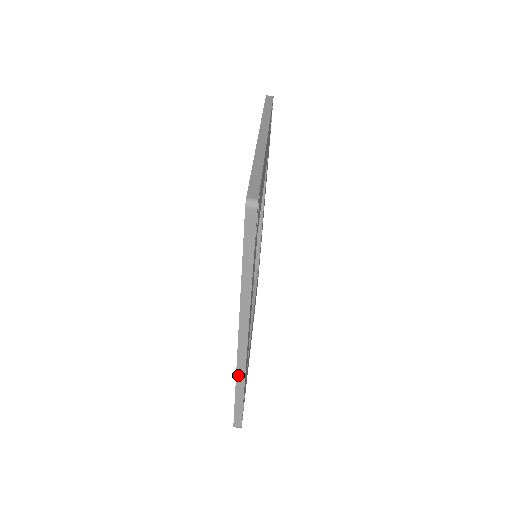
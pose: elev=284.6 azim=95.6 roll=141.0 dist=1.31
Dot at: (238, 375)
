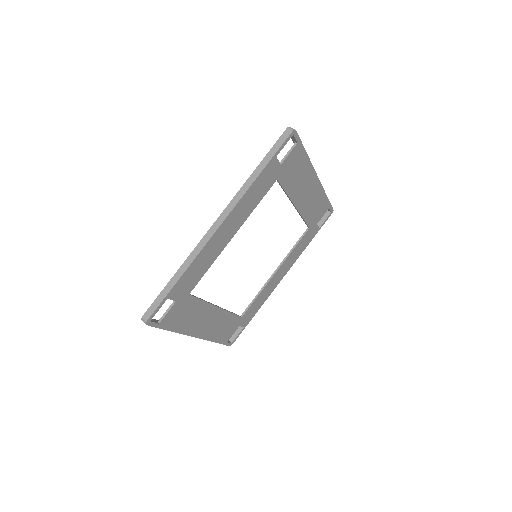
Dot at: (190, 257)
